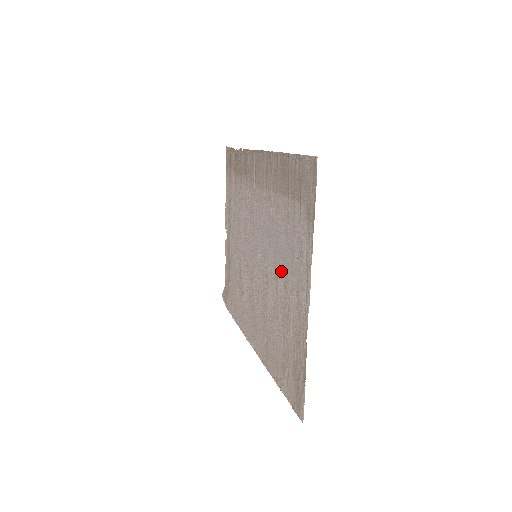
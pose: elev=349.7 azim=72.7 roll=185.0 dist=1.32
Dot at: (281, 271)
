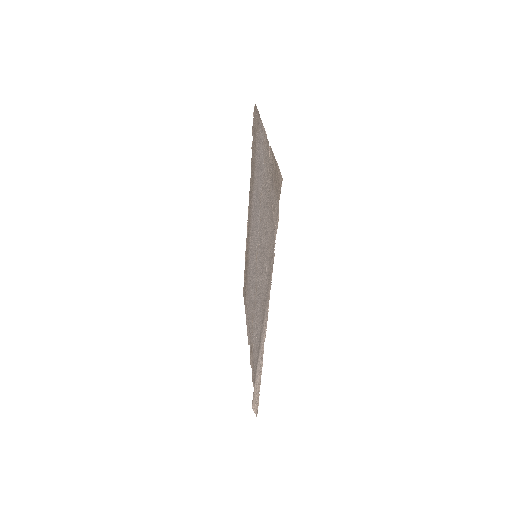
Dot at: (260, 192)
